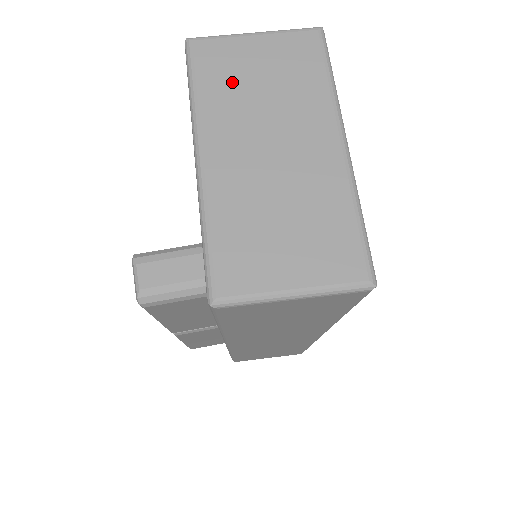
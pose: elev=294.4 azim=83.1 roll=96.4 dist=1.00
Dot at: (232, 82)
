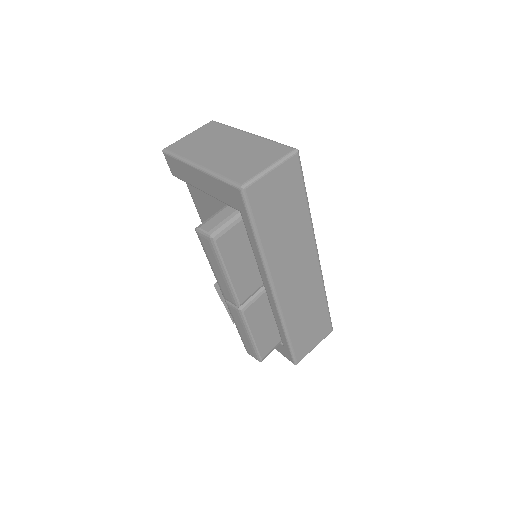
Dot at: (192, 147)
